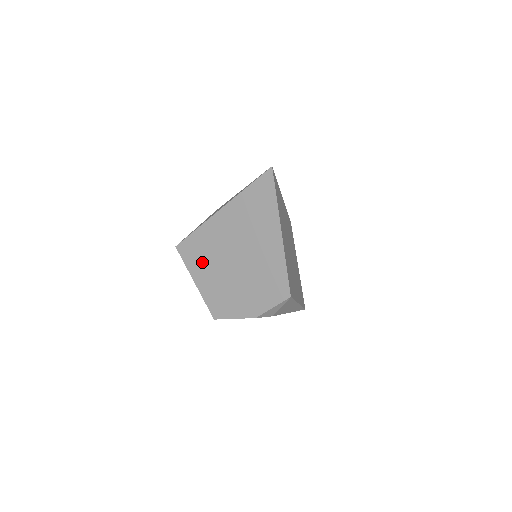
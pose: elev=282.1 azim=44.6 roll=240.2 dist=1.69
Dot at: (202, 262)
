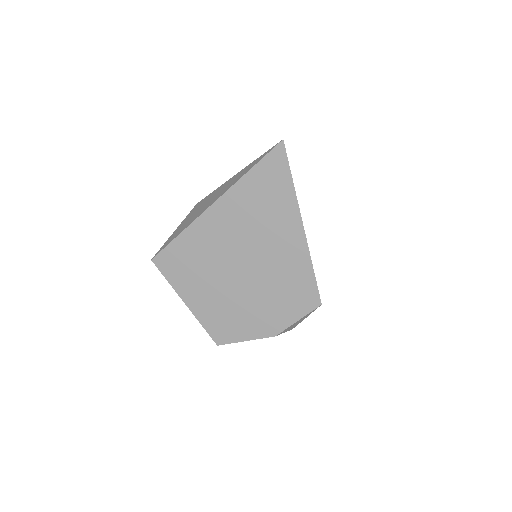
Dot at: (193, 276)
